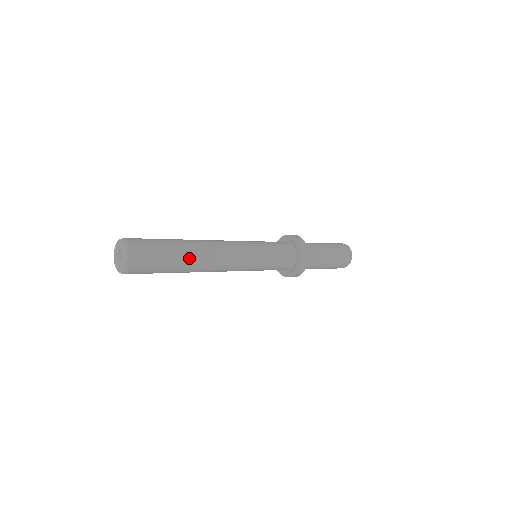
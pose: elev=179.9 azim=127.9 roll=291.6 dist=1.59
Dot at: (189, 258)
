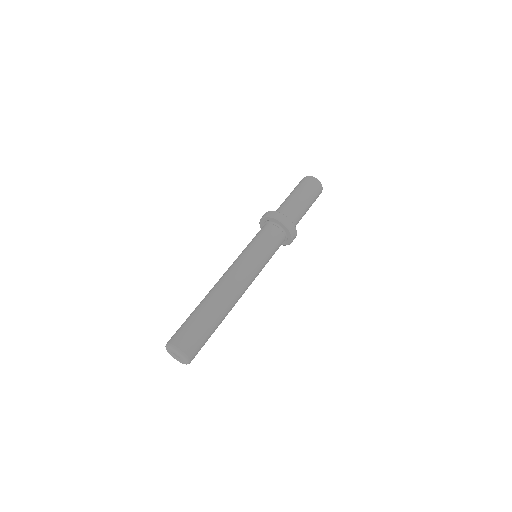
Dot at: (221, 316)
